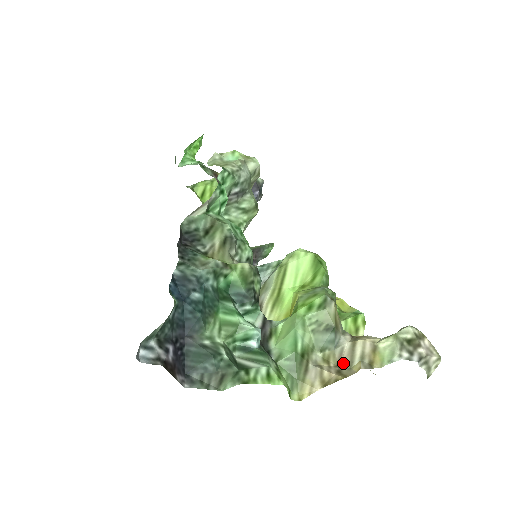
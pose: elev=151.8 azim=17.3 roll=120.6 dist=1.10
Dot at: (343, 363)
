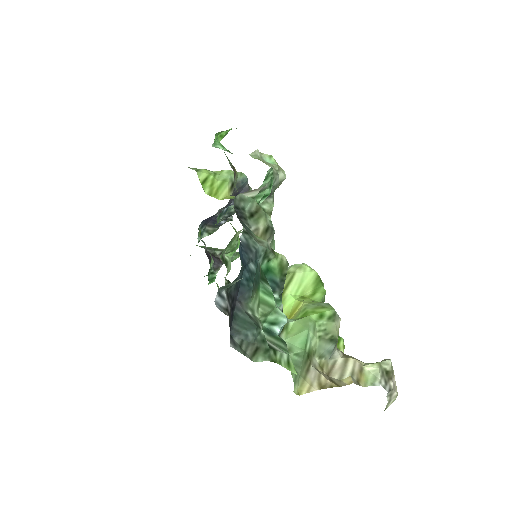
Dot at: (334, 374)
